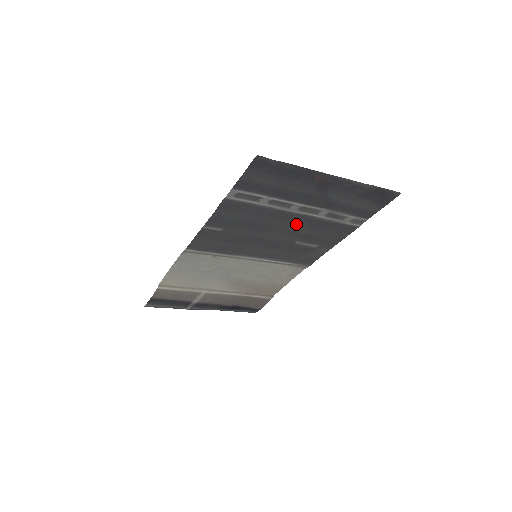
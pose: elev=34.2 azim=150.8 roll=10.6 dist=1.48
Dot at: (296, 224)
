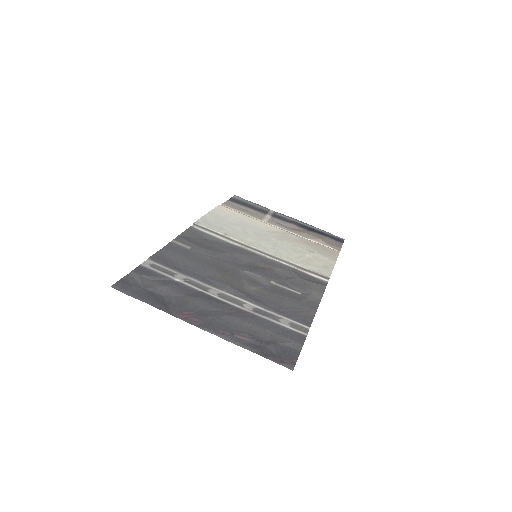
Dot at: (242, 287)
